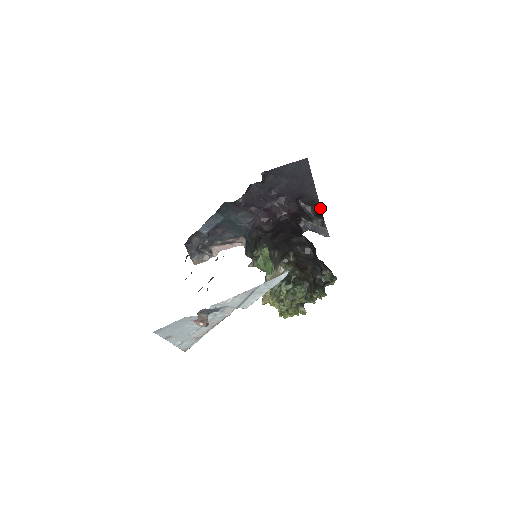
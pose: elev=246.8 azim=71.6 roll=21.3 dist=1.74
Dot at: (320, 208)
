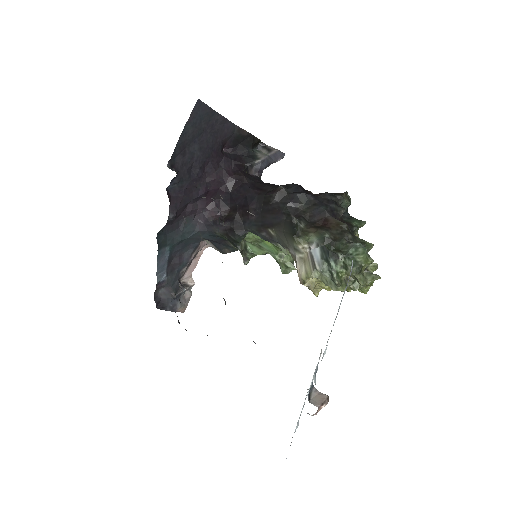
Dot at: (252, 136)
